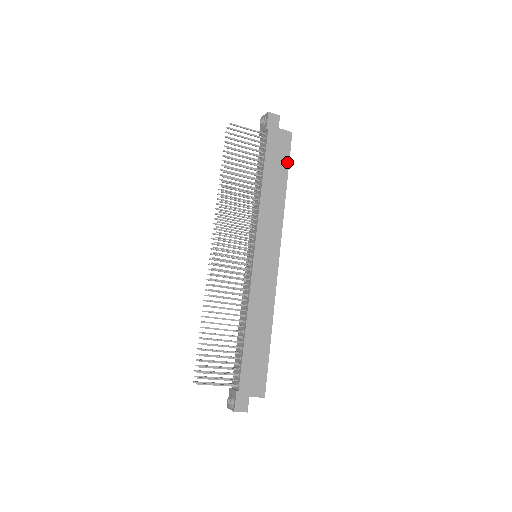
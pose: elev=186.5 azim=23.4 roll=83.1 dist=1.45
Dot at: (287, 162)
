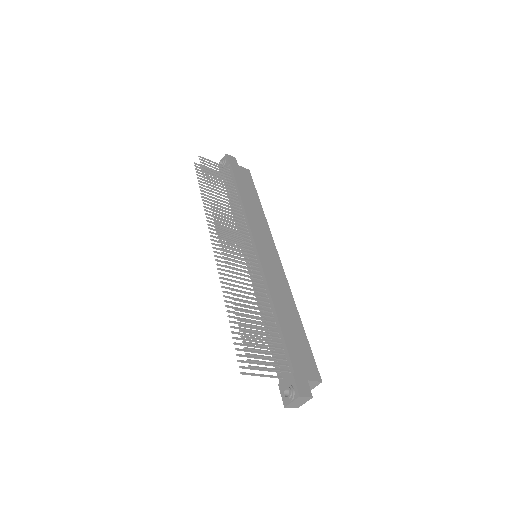
Dot at: (254, 188)
